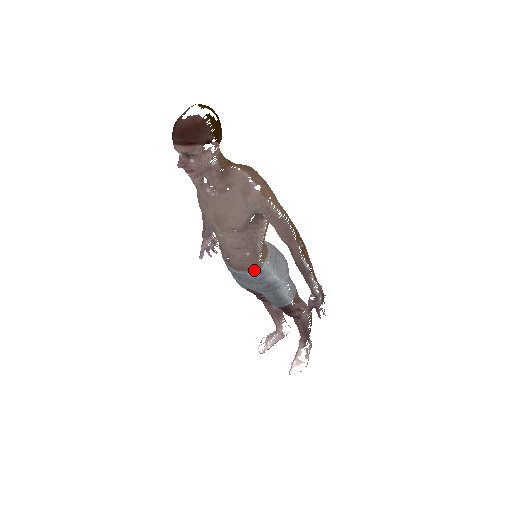
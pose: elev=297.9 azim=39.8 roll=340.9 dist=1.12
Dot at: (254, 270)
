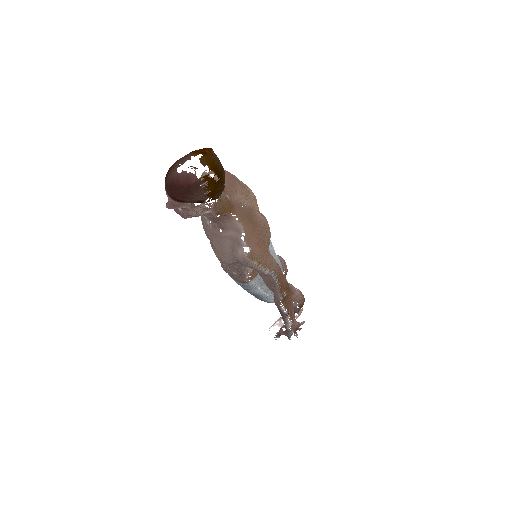
Dot at: (240, 282)
